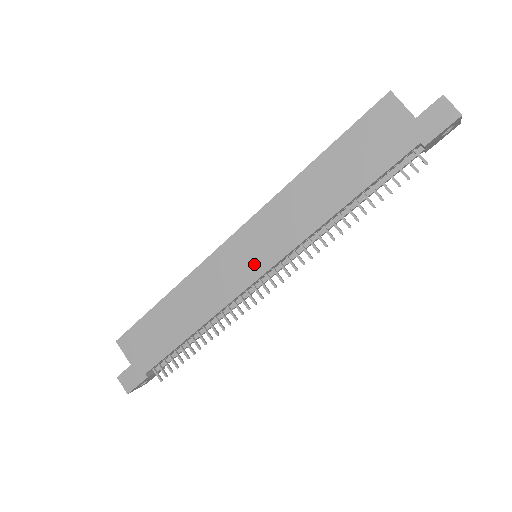
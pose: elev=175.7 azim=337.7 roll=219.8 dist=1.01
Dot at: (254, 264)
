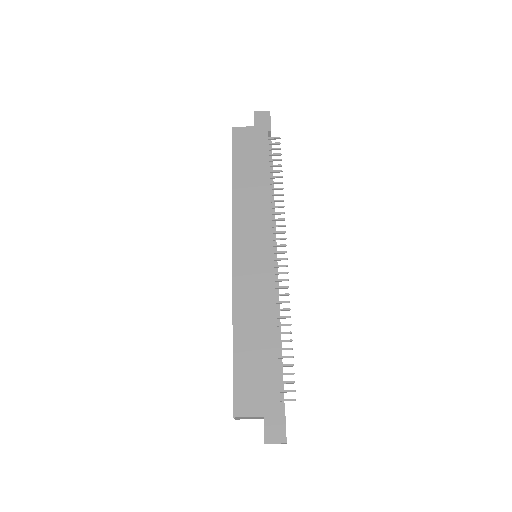
Dot at: (262, 251)
